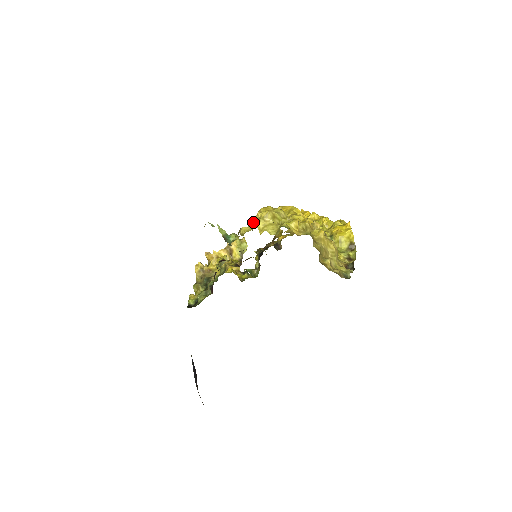
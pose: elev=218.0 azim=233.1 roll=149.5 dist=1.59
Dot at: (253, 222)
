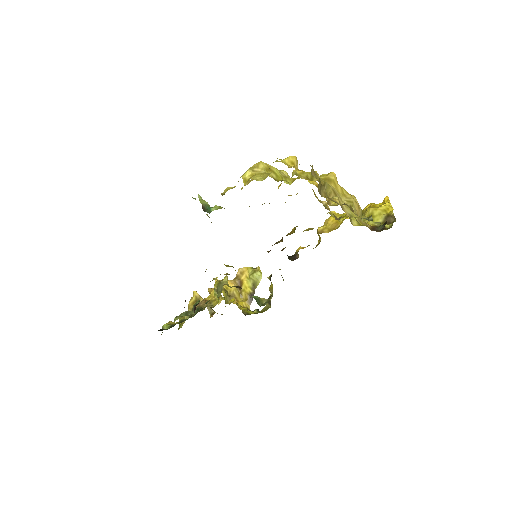
Dot at: occluded
